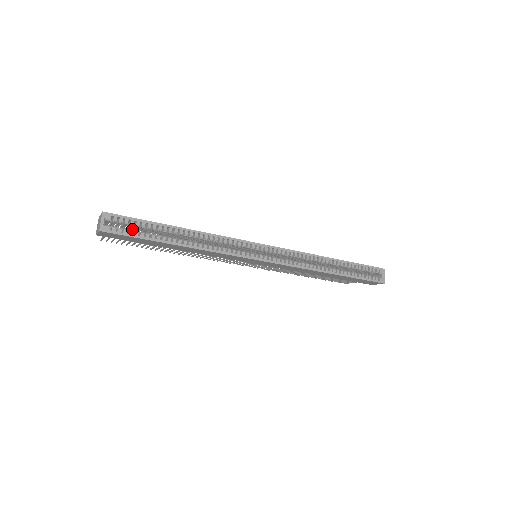
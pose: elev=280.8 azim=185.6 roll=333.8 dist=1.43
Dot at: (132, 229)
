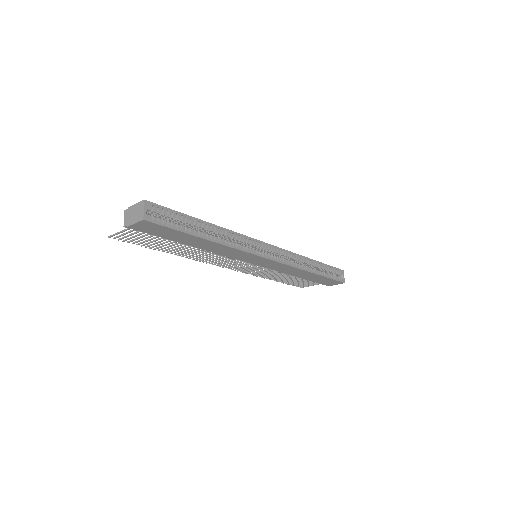
Dot at: occluded
